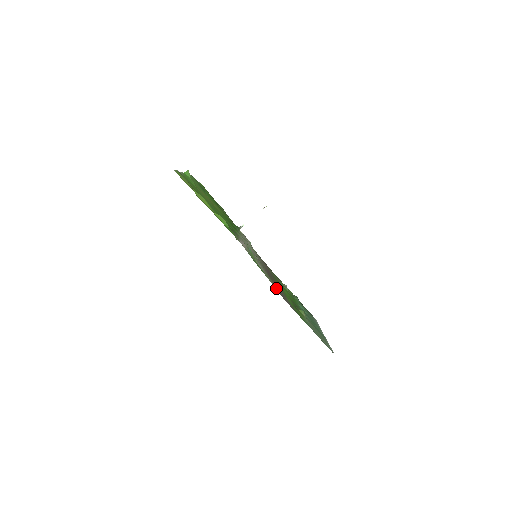
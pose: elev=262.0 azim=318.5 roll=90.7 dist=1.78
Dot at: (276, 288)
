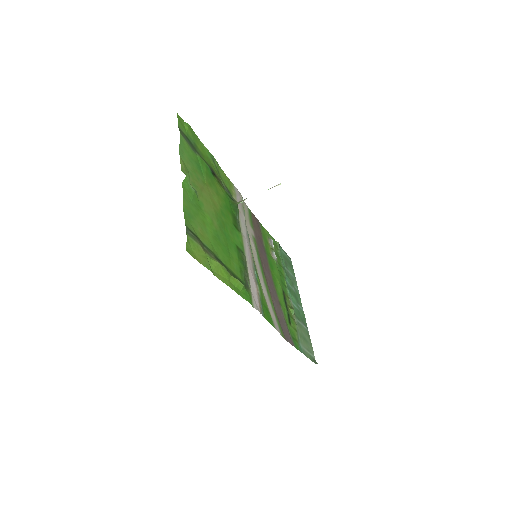
Dot at: (279, 324)
